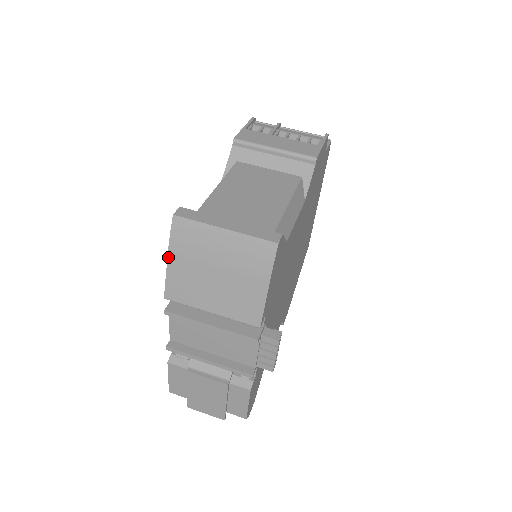
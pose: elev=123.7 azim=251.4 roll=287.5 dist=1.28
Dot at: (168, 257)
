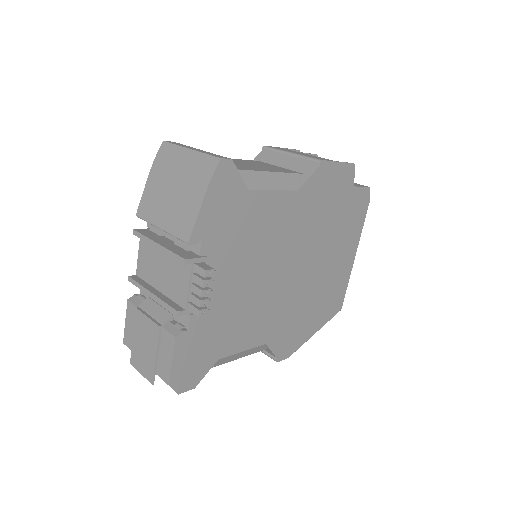
Dot at: (149, 176)
